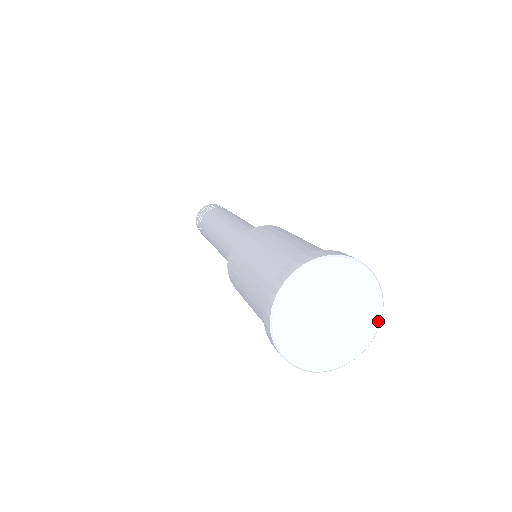
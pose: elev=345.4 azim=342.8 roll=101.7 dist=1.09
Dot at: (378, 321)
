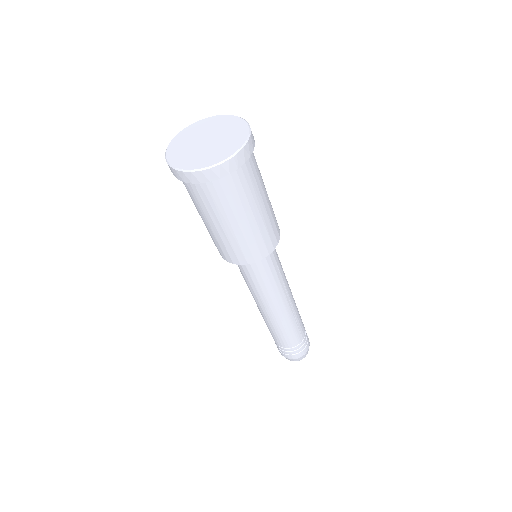
Dot at: (239, 119)
